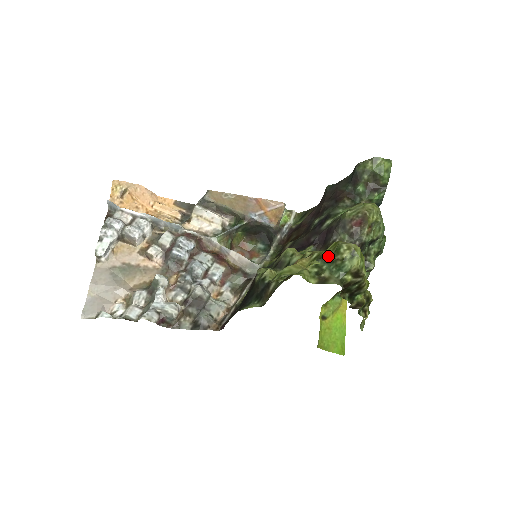
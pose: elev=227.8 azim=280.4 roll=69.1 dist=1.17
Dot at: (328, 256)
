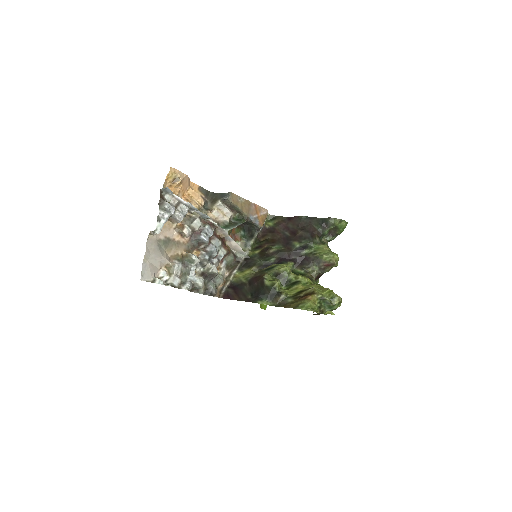
Dot at: (327, 300)
